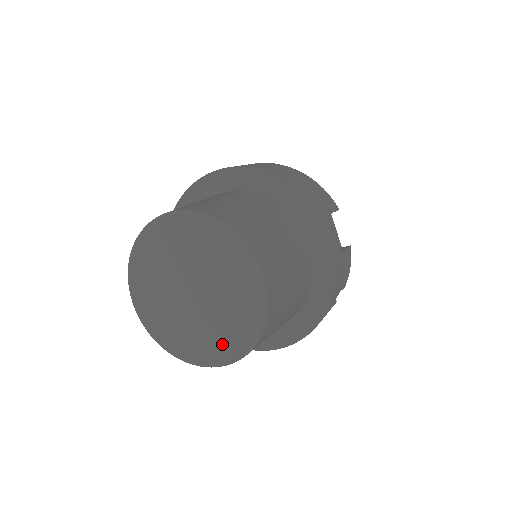
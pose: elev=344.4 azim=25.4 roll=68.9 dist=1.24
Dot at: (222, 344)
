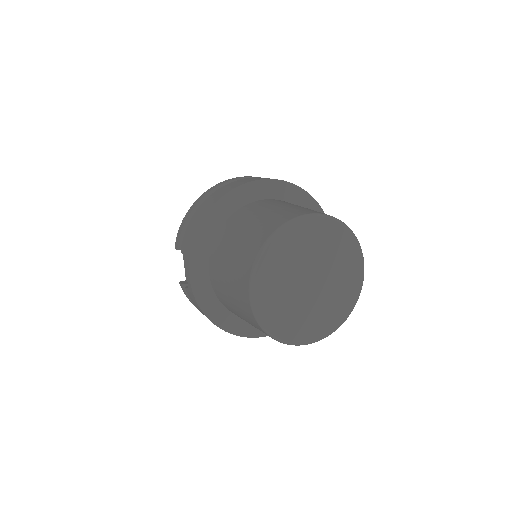
Dot at: (323, 323)
